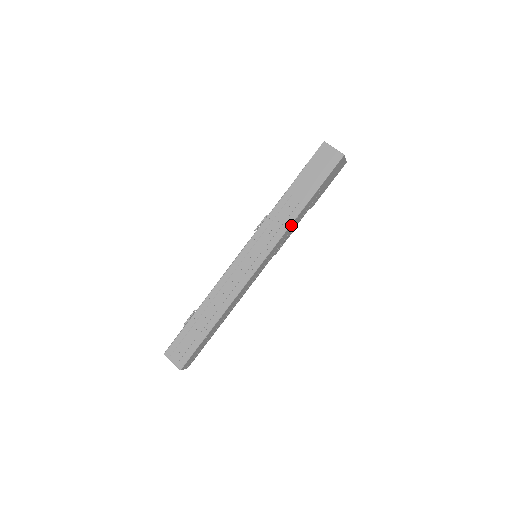
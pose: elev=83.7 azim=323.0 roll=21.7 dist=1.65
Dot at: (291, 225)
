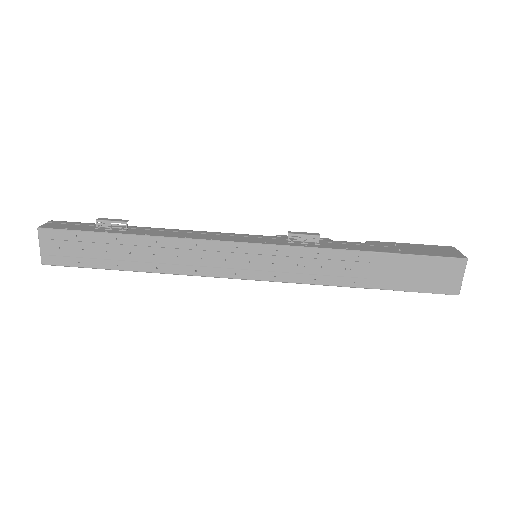
Dot at: (326, 284)
